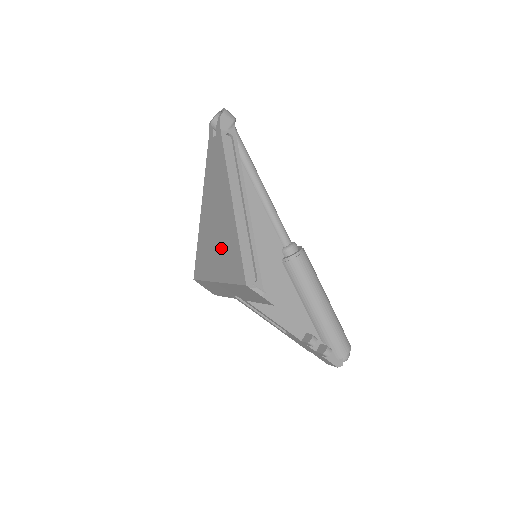
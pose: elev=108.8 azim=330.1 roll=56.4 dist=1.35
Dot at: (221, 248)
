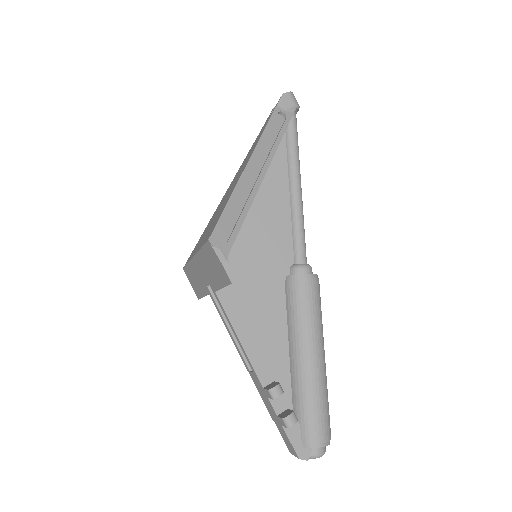
Dot at: occluded
